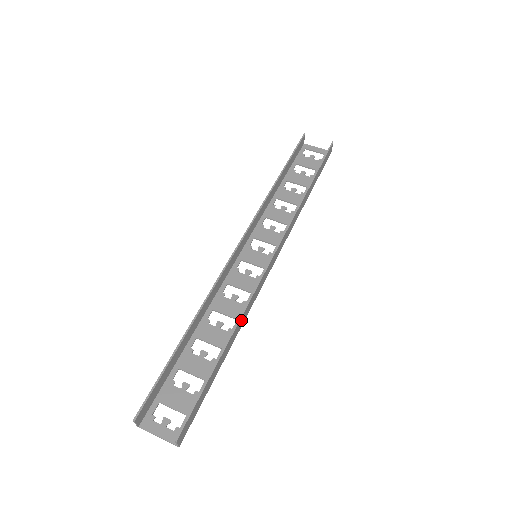
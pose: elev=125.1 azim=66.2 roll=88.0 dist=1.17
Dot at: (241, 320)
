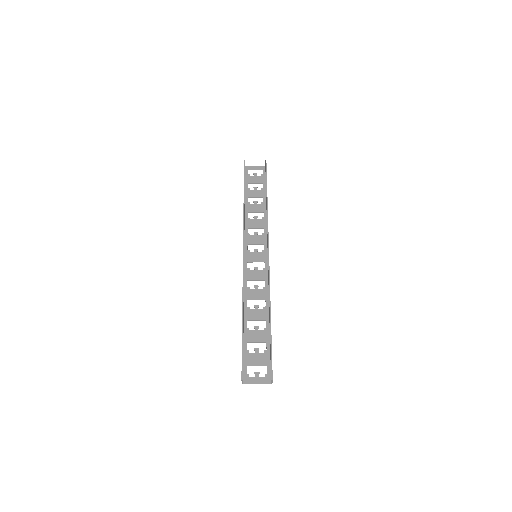
Dot at: occluded
